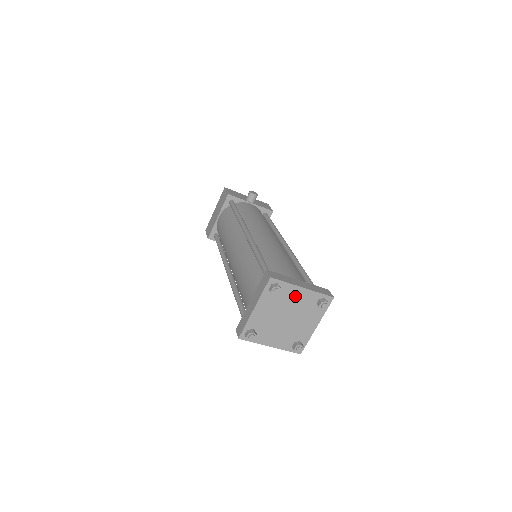
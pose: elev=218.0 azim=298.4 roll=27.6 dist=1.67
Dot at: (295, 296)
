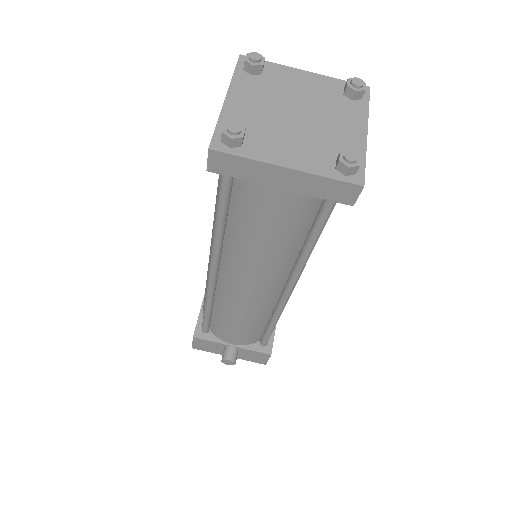
Dot at: (297, 82)
